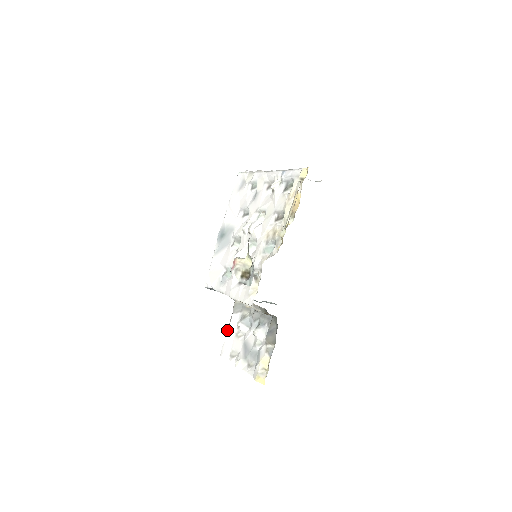
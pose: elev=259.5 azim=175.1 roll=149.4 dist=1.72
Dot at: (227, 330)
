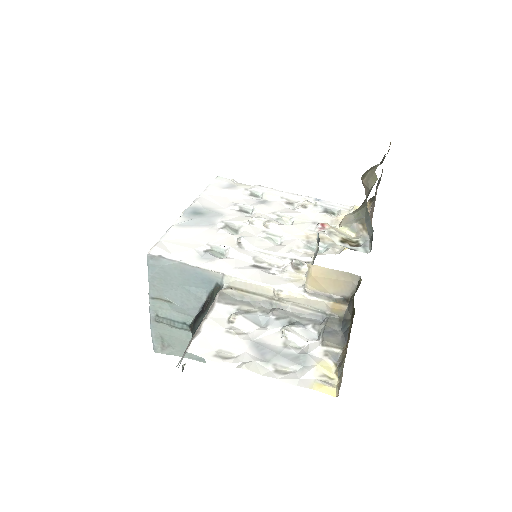
Dot at: (206, 319)
